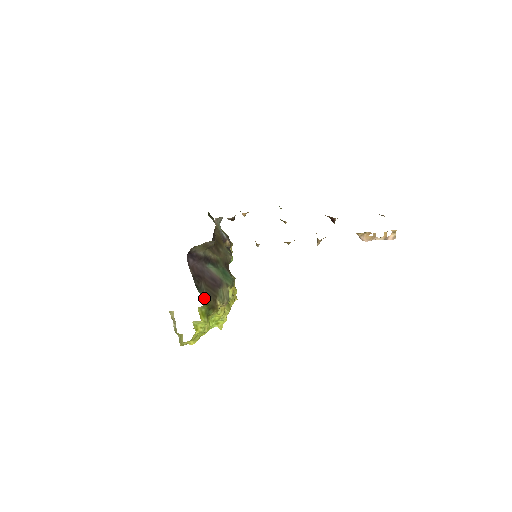
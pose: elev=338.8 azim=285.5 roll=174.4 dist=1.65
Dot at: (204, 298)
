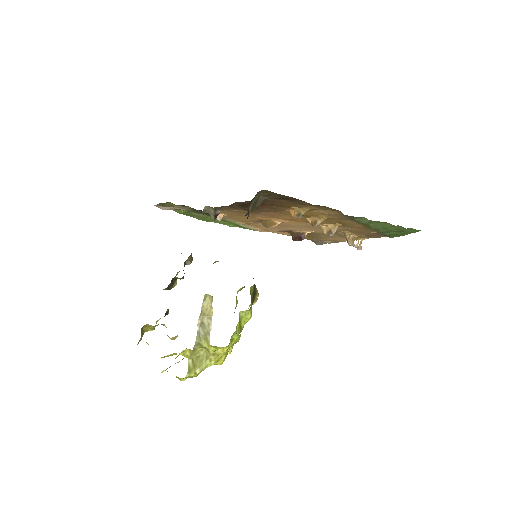
Dot at: occluded
